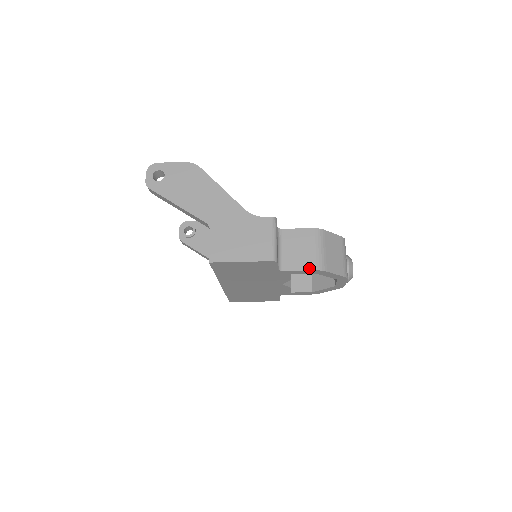
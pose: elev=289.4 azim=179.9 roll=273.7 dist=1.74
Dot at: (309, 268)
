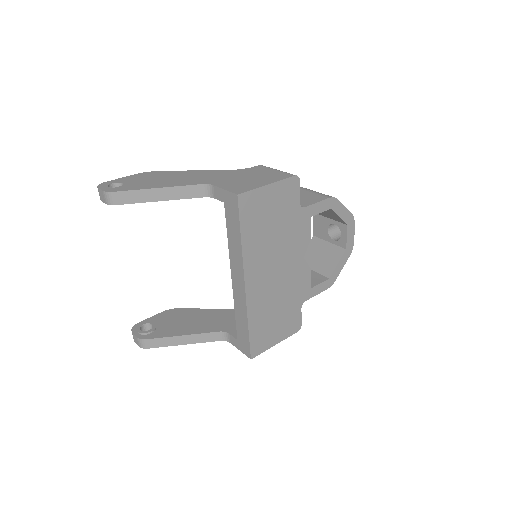
Dot at: (323, 199)
